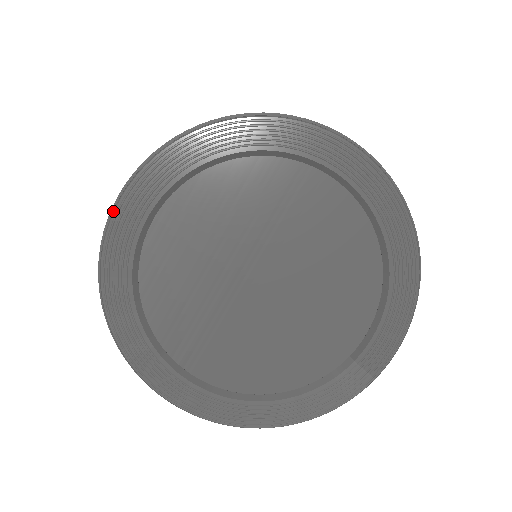
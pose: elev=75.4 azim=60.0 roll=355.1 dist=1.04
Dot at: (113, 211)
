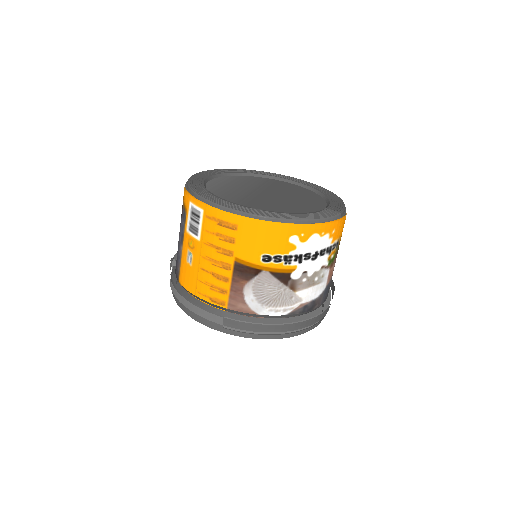
Dot at: (193, 175)
